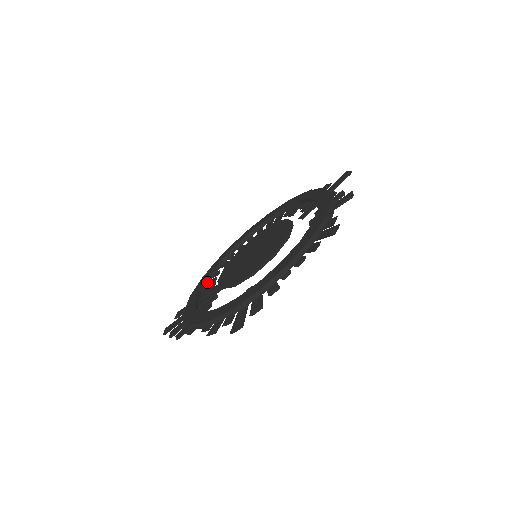
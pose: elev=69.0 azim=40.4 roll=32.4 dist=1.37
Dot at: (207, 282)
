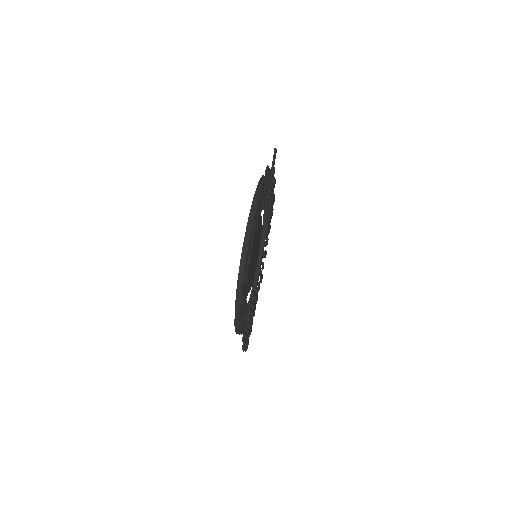
Dot at: occluded
